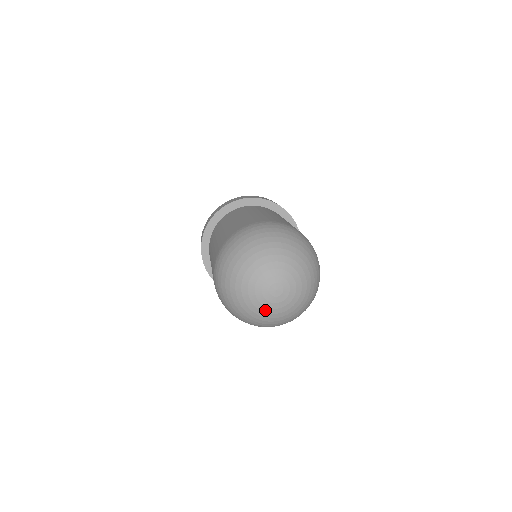
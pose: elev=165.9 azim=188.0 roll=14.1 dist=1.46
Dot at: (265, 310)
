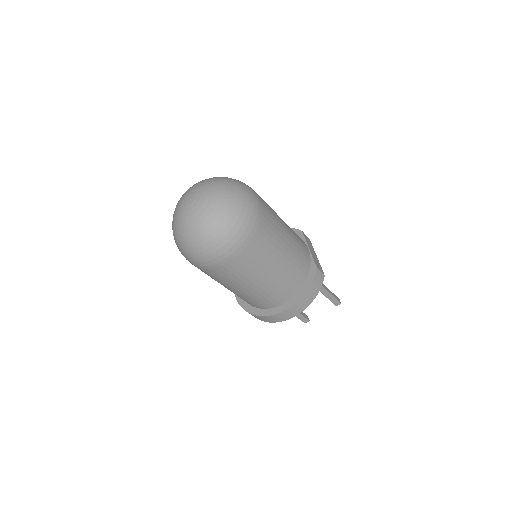
Dot at: (193, 218)
